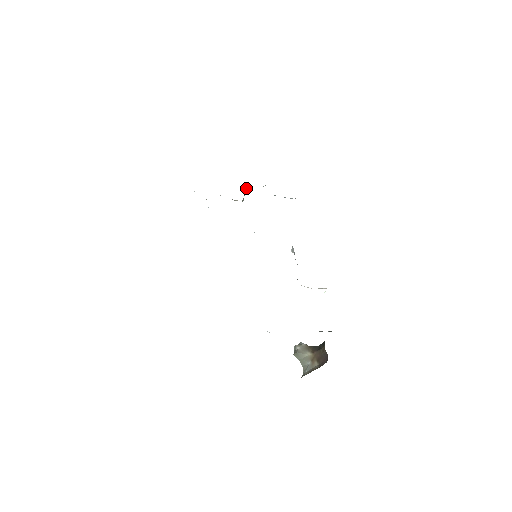
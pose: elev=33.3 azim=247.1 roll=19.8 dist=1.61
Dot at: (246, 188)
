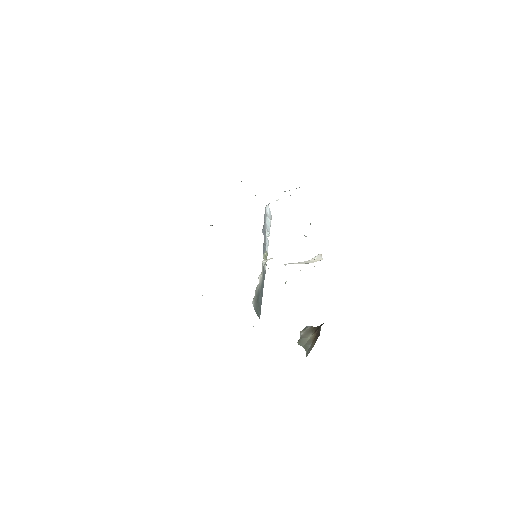
Dot at: occluded
